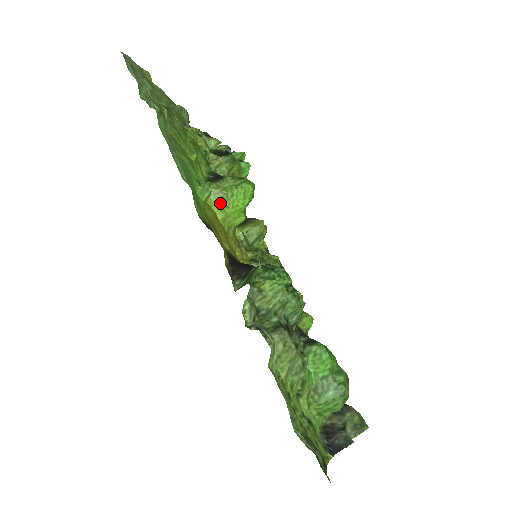
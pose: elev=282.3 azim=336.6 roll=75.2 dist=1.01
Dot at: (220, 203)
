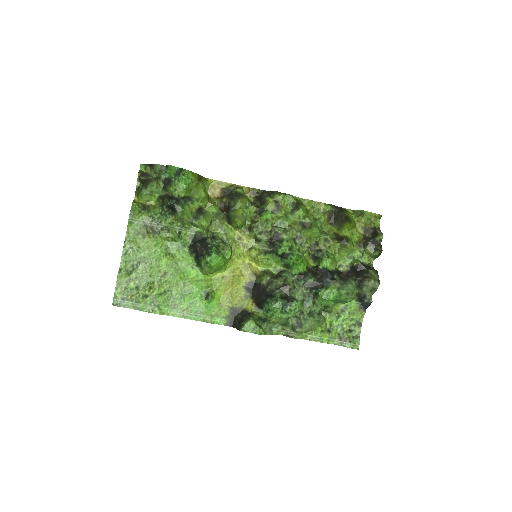
Dot at: (215, 272)
